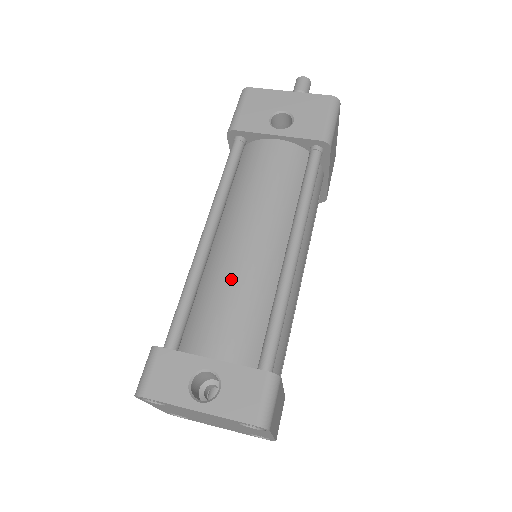
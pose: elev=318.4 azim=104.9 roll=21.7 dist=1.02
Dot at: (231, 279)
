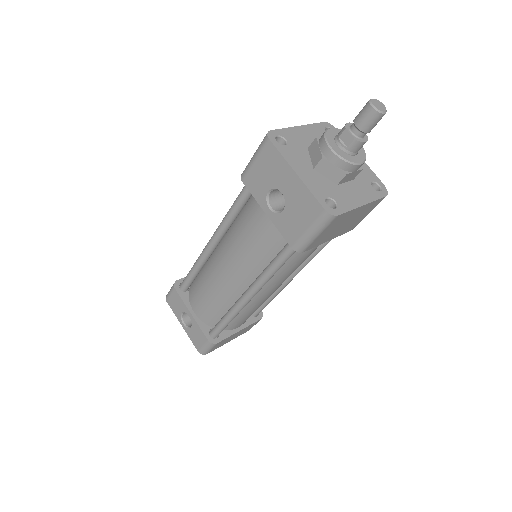
Dot at: (211, 284)
